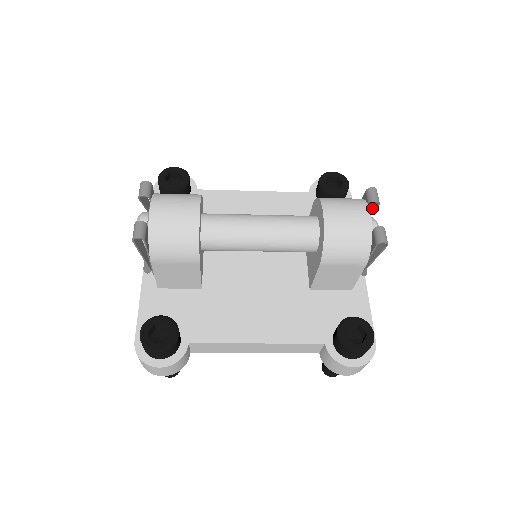
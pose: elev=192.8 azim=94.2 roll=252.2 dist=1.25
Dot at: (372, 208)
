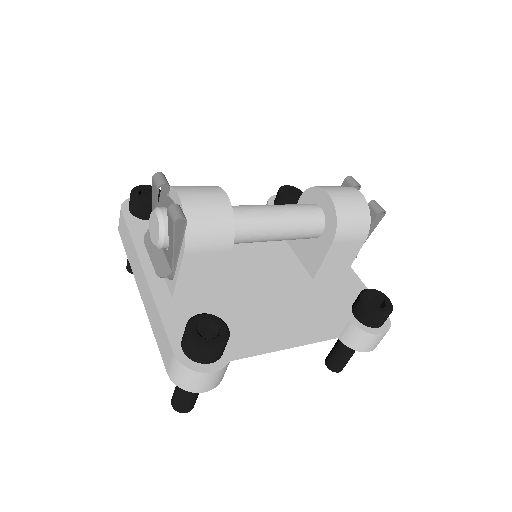
Dot at: occluded
